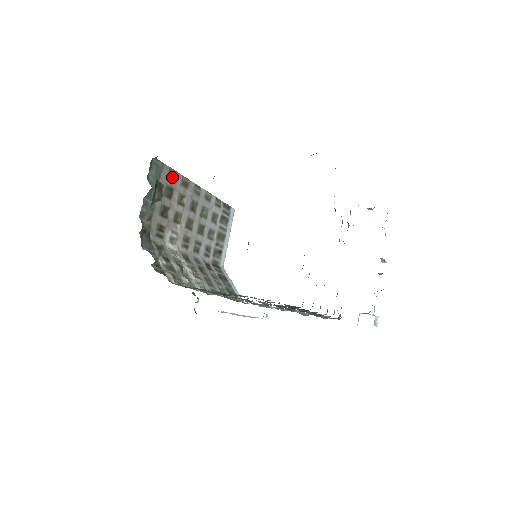
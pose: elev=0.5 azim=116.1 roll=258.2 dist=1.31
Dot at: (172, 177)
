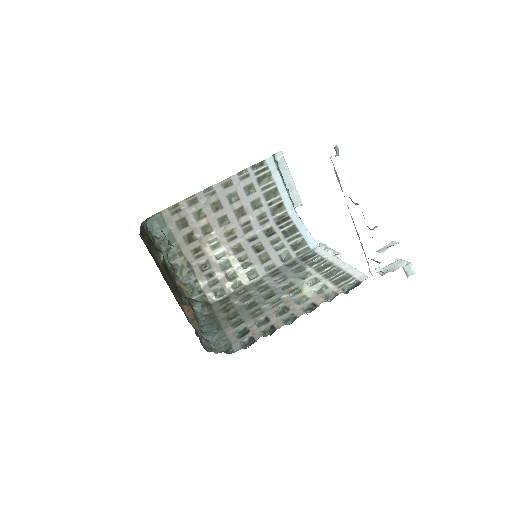
Dot at: (176, 211)
